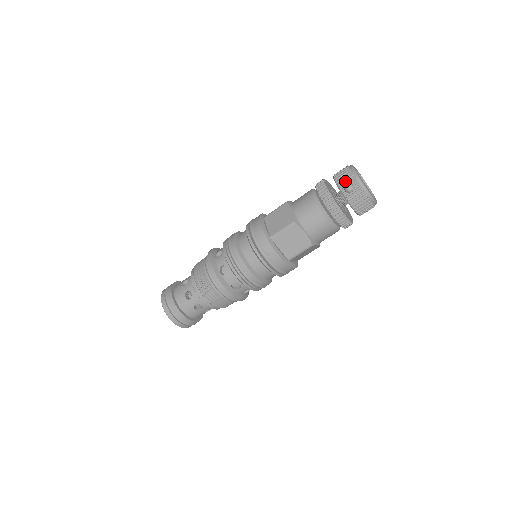
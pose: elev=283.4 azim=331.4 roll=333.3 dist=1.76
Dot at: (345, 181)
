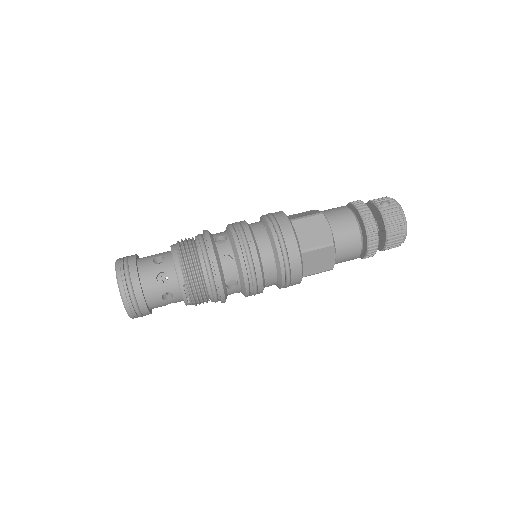
Dot at: (381, 200)
